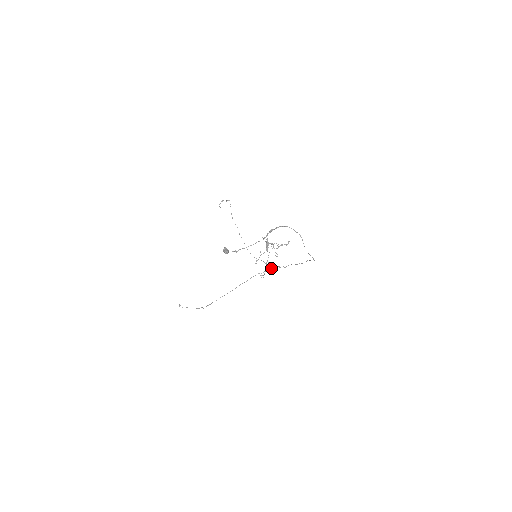
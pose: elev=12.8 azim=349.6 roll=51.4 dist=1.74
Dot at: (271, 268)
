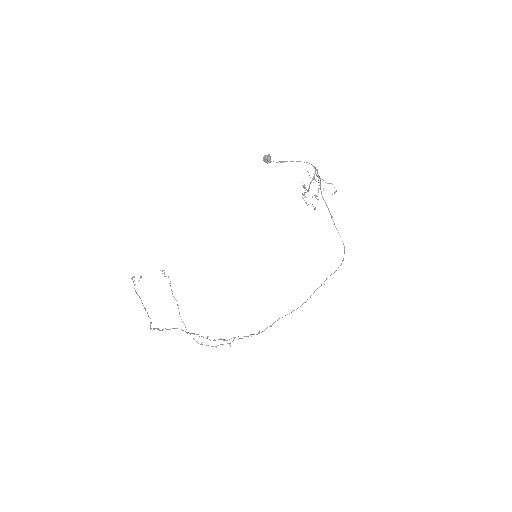
Dot at: (238, 336)
